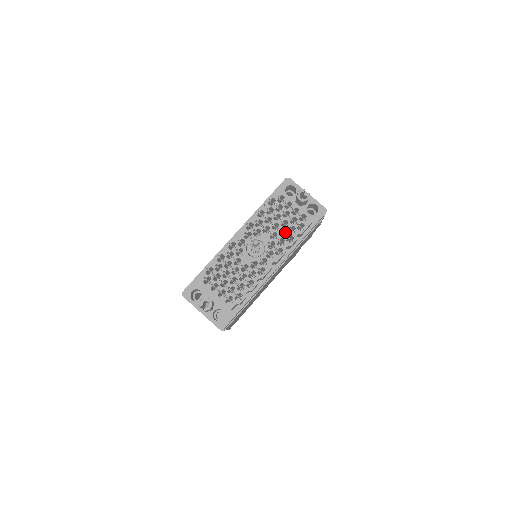
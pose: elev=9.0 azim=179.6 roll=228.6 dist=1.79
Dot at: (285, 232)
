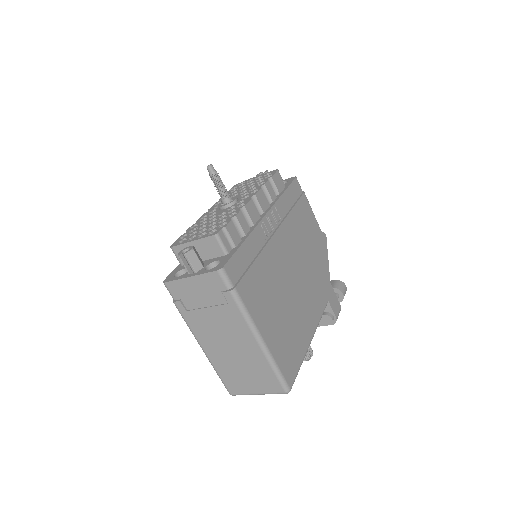
Dot at: occluded
